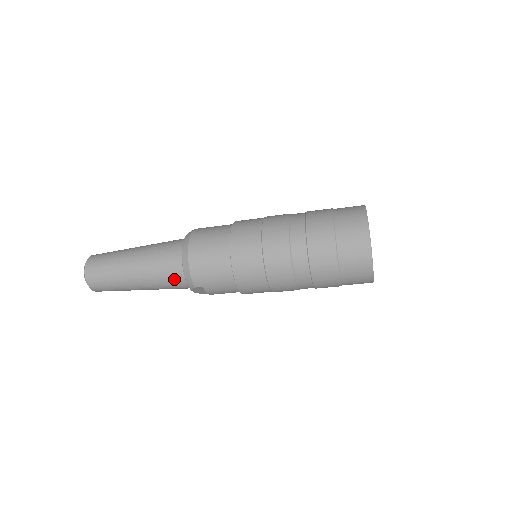
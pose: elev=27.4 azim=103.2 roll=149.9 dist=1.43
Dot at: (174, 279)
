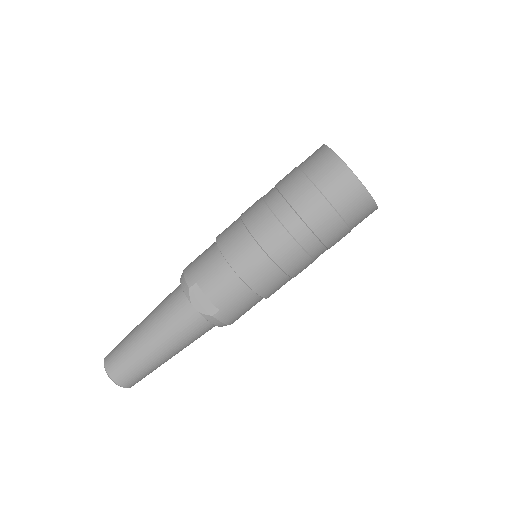
Dot at: (175, 301)
